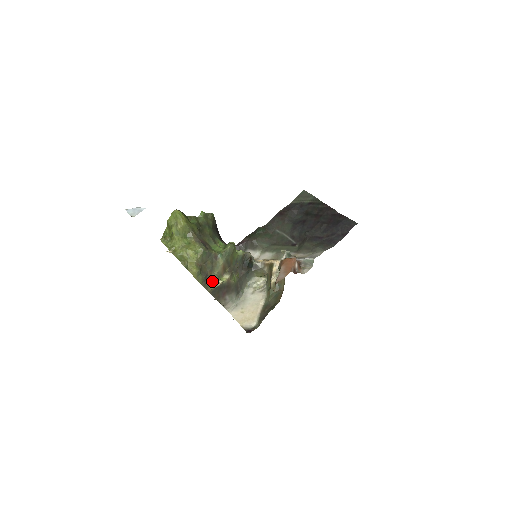
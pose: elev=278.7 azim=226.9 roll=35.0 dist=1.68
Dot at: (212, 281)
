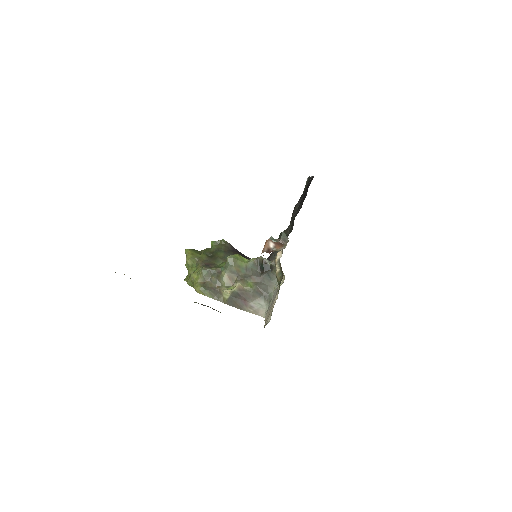
Dot at: (222, 293)
